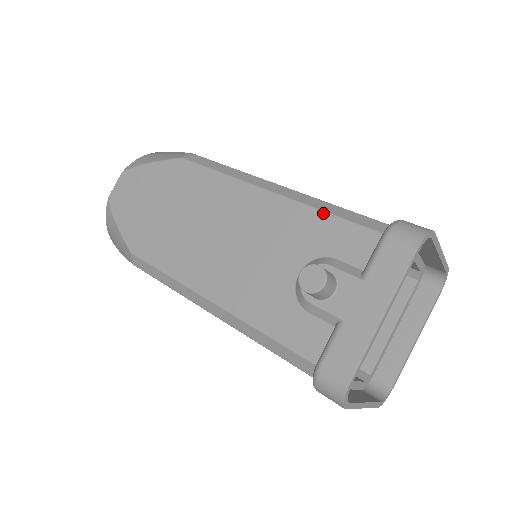
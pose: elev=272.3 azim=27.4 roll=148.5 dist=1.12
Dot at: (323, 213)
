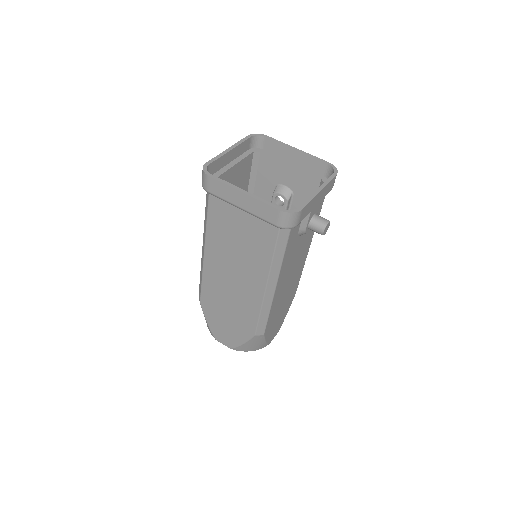
Dot at: occluded
